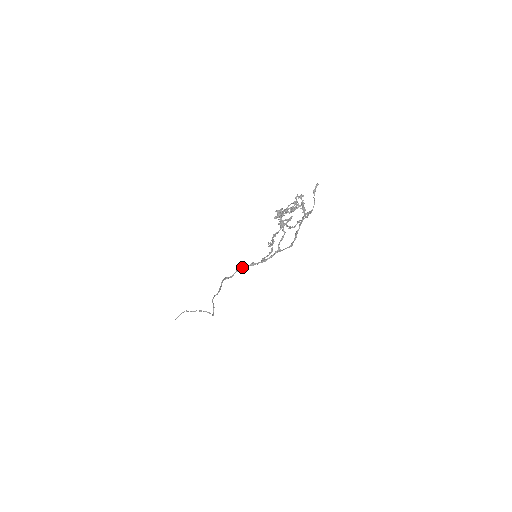
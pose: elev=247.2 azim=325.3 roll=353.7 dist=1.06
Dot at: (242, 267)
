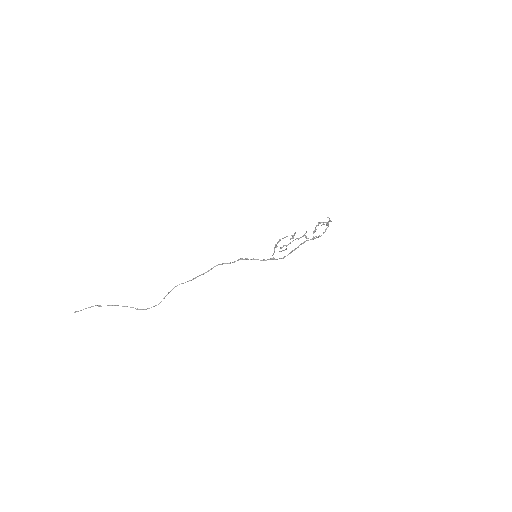
Dot at: (246, 258)
